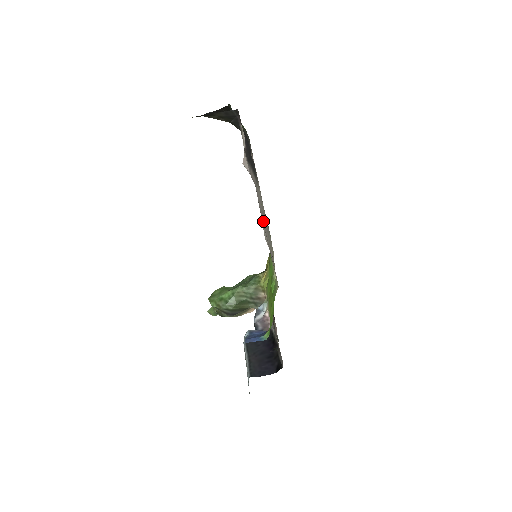
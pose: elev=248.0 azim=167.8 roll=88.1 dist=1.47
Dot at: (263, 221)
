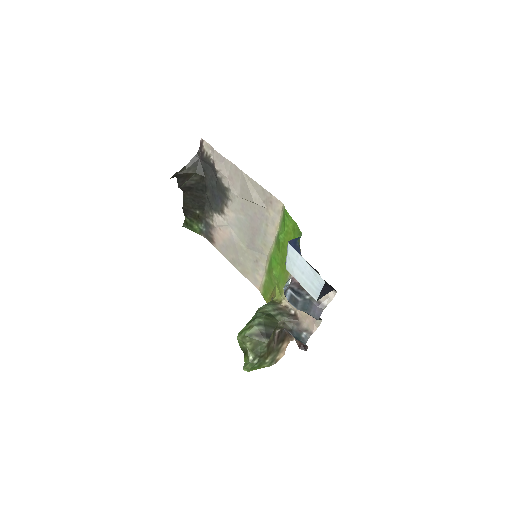
Dot at: (246, 200)
